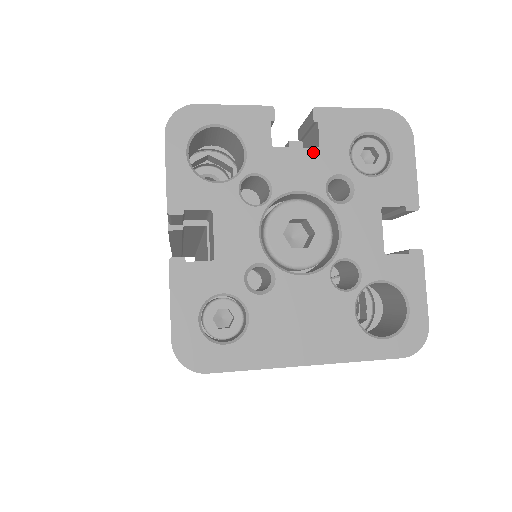
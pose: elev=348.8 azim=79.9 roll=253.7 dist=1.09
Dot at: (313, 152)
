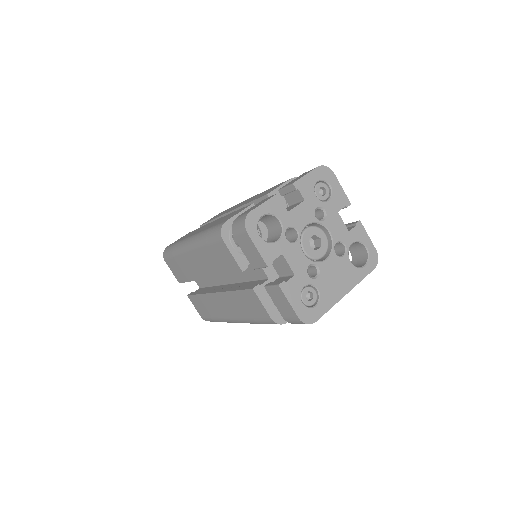
Dot at: (303, 204)
